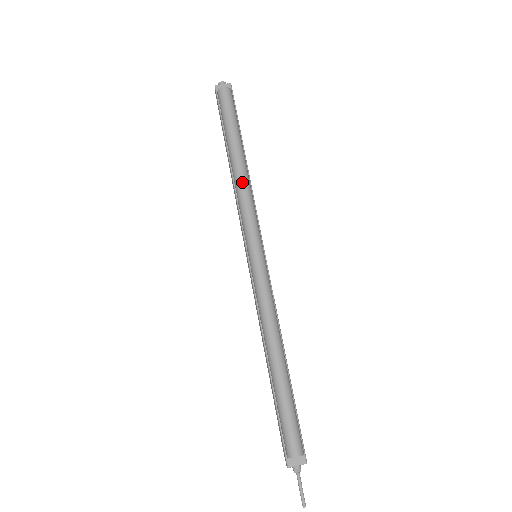
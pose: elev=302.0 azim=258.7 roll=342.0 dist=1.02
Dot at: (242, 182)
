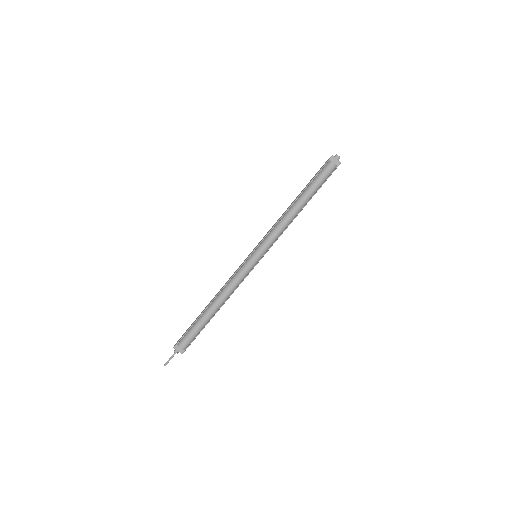
Dot at: (287, 219)
